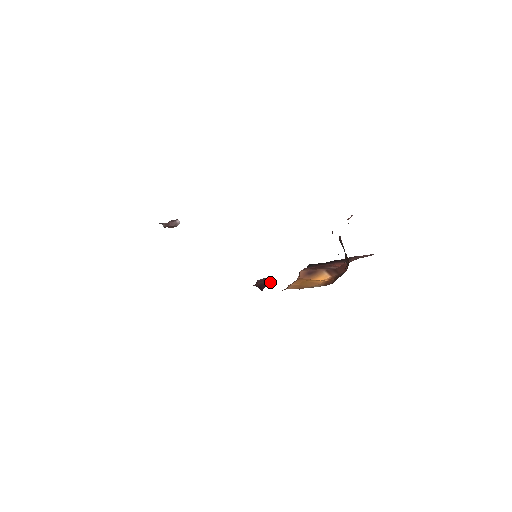
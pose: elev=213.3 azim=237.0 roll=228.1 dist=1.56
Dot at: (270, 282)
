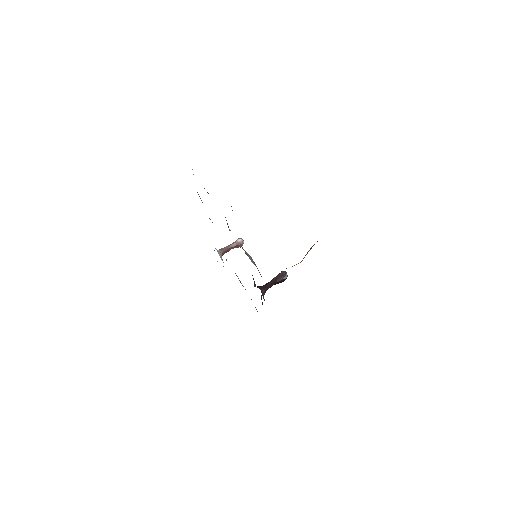
Dot at: (285, 275)
